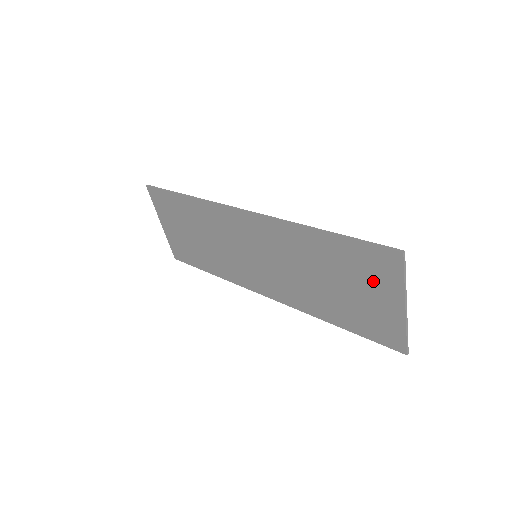
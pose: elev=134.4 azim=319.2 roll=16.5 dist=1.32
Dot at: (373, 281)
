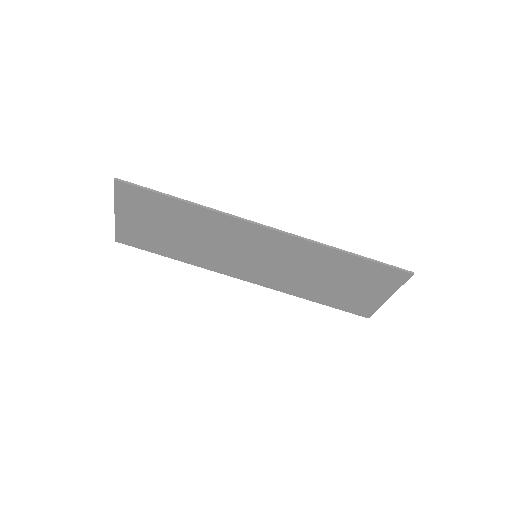
Dot at: (375, 284)
